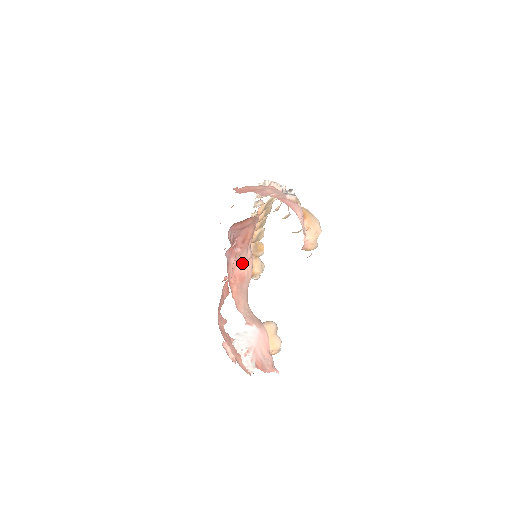
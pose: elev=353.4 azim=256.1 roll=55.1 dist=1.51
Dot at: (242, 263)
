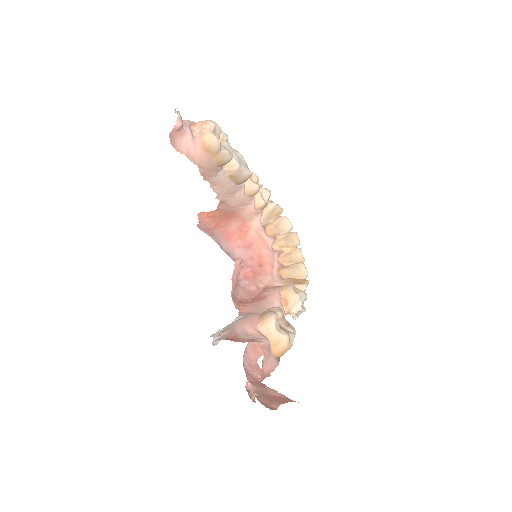
Dot at: (265, 289)
